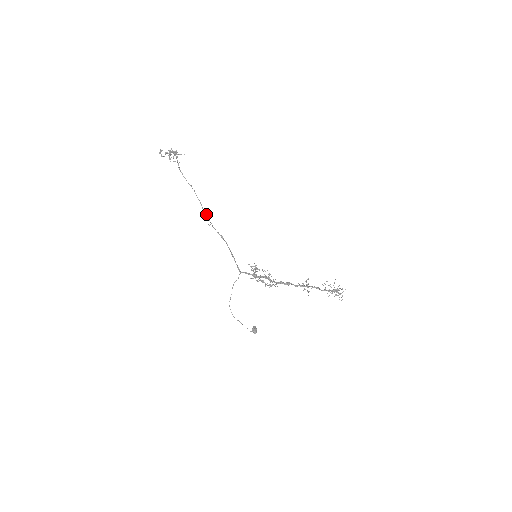
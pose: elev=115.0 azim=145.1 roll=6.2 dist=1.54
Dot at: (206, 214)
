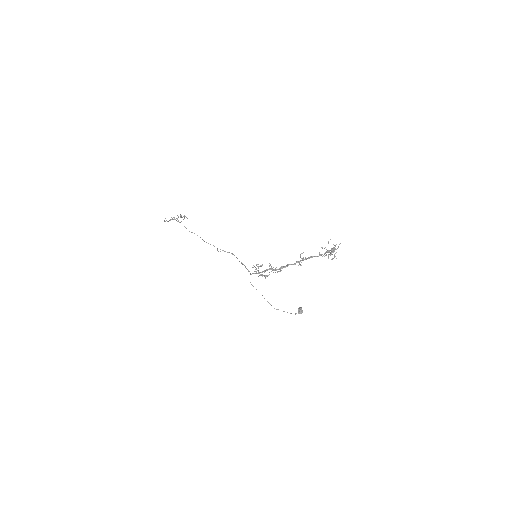
Dot at: occluded
